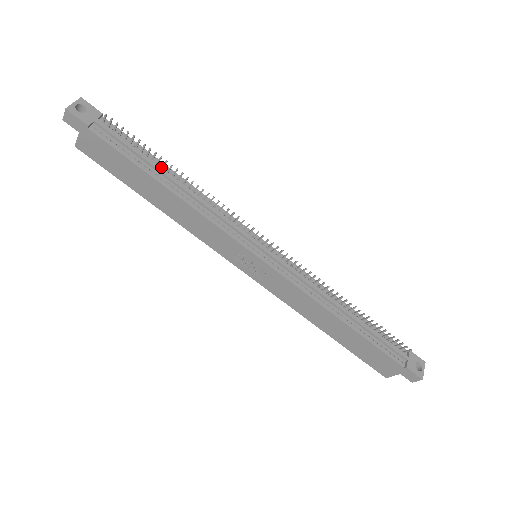
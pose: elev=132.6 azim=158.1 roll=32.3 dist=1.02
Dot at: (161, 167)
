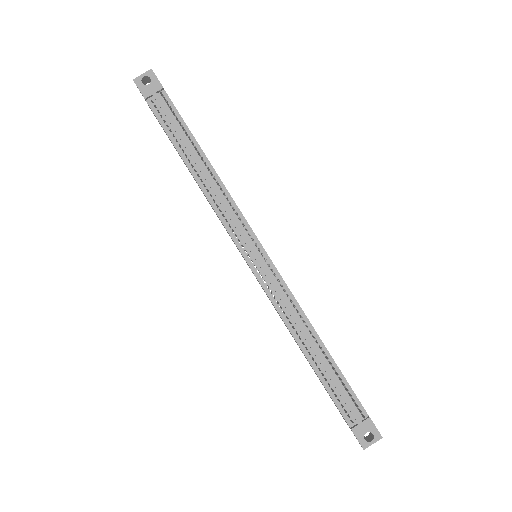
Dot at: (195, 149)
